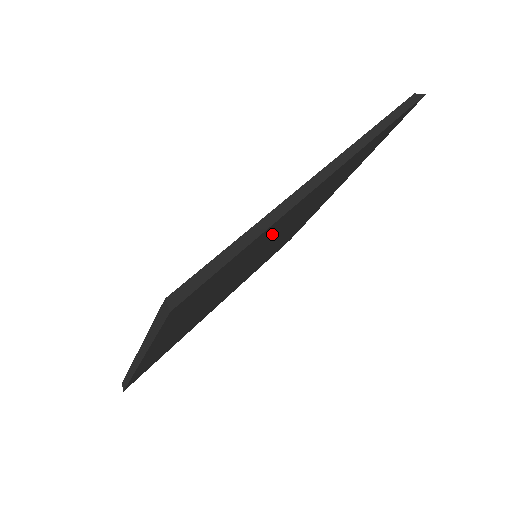
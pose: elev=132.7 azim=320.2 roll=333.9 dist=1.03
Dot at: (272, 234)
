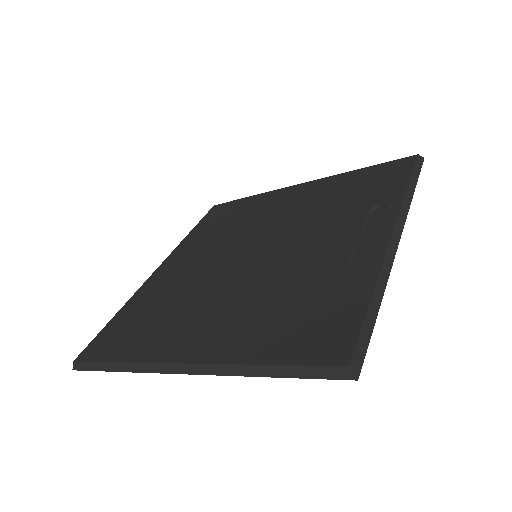
Dot at: occluded
